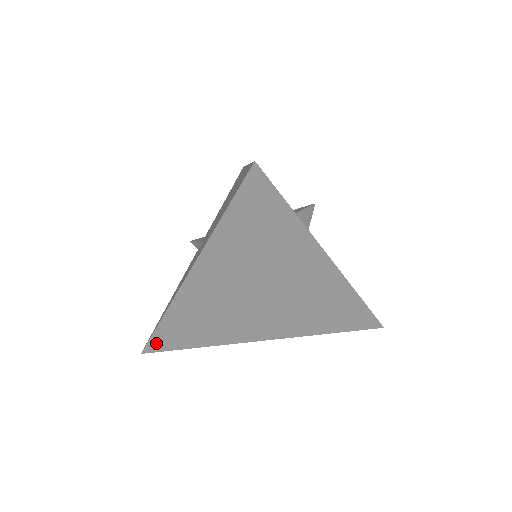
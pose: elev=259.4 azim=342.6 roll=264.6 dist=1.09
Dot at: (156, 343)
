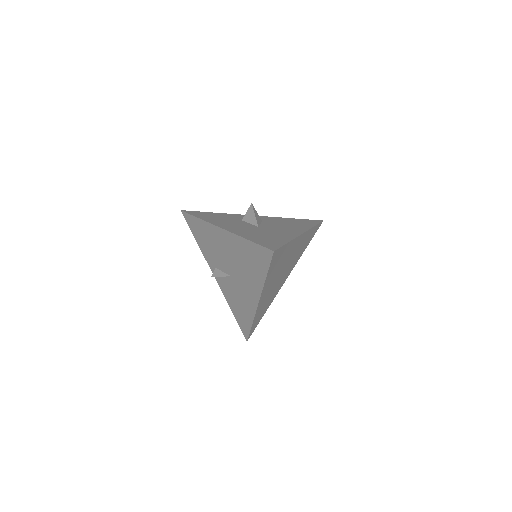
Dot at: (251, 332)
